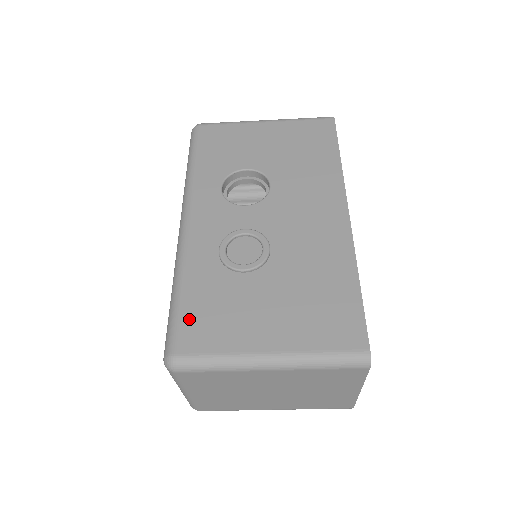
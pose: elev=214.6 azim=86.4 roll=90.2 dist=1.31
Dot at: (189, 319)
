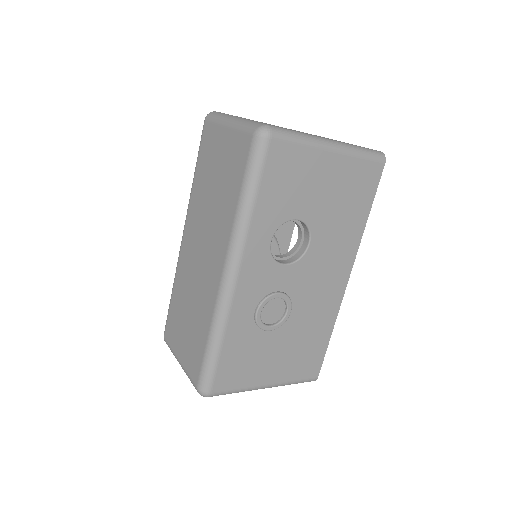
Dot at: (224, 368)
